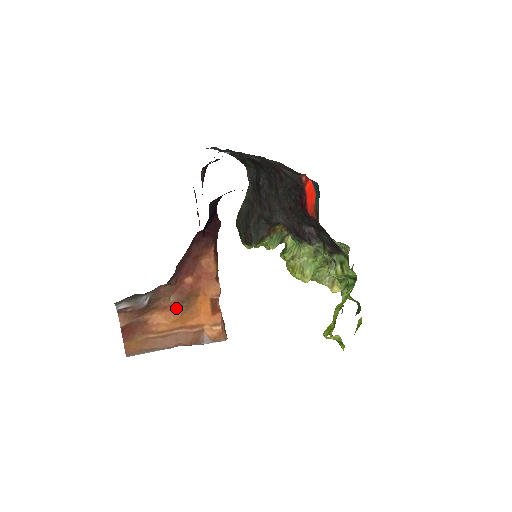
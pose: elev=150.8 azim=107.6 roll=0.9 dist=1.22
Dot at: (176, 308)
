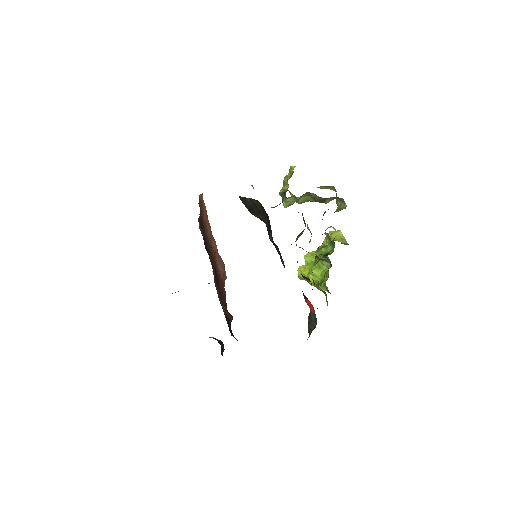
Dot at: occluded
